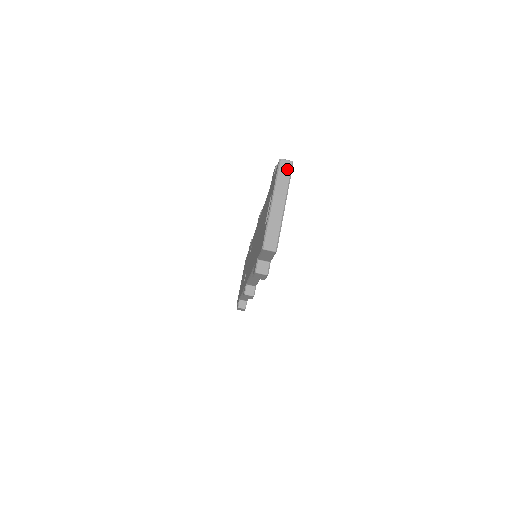
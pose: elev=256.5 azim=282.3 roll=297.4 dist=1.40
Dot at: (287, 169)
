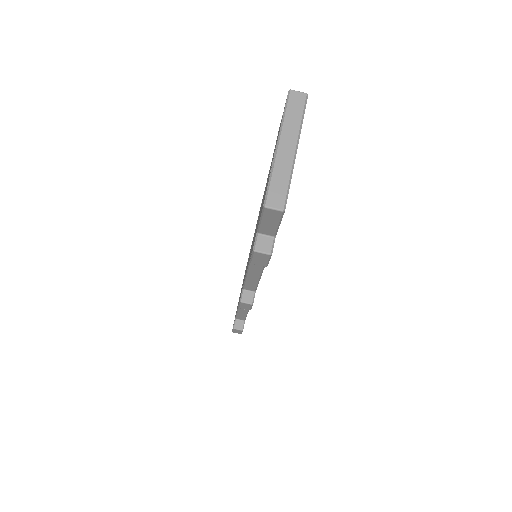
Dot at: (299, 103)
